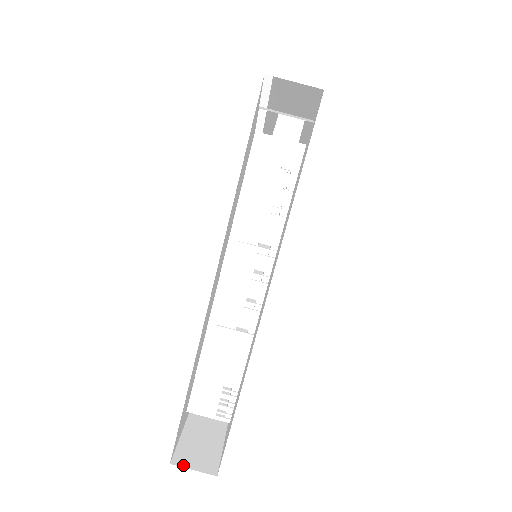
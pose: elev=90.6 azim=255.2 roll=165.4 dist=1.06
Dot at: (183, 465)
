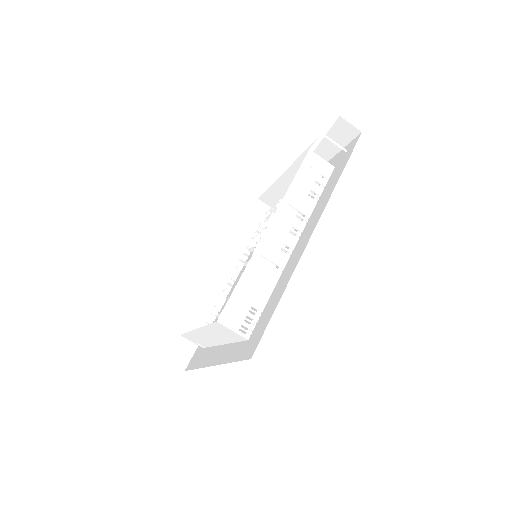
Dot at: occluded
